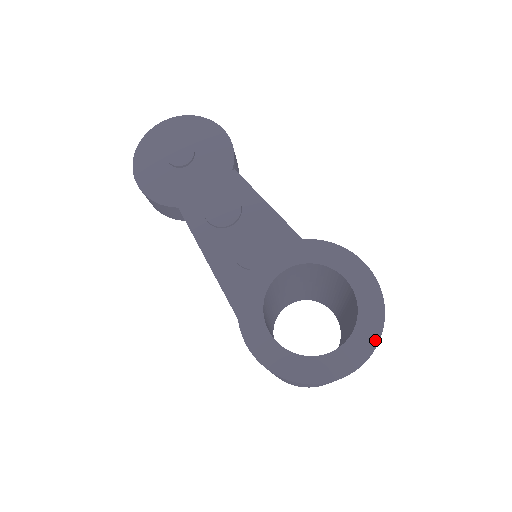
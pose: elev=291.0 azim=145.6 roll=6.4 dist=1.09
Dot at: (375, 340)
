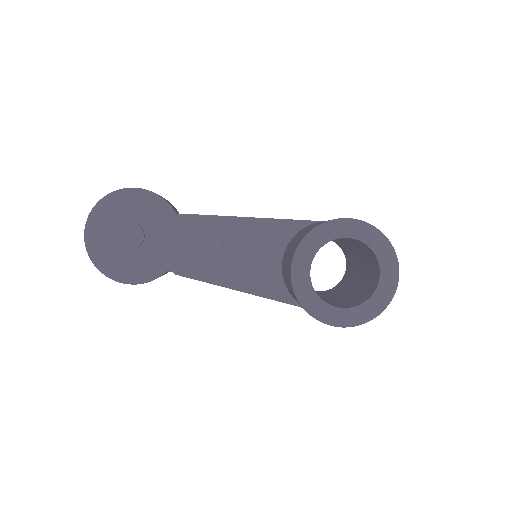
Dot at: (394, 256)
